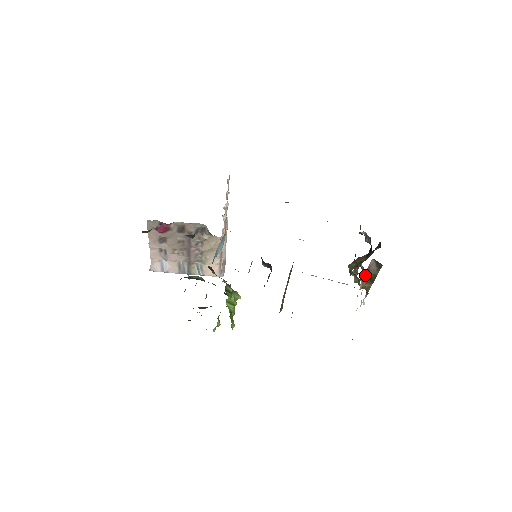
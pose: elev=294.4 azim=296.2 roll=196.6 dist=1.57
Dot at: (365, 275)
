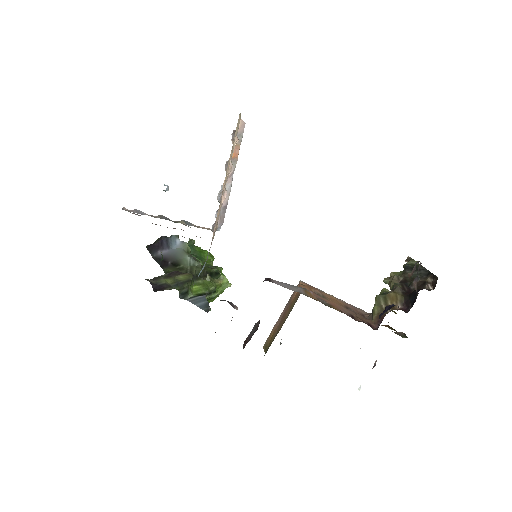
Dot at: occluded
